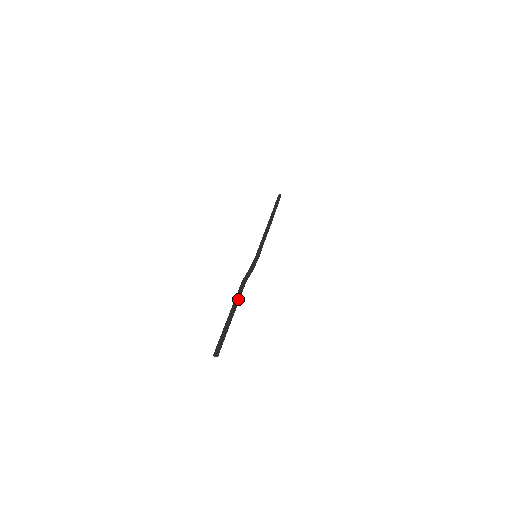
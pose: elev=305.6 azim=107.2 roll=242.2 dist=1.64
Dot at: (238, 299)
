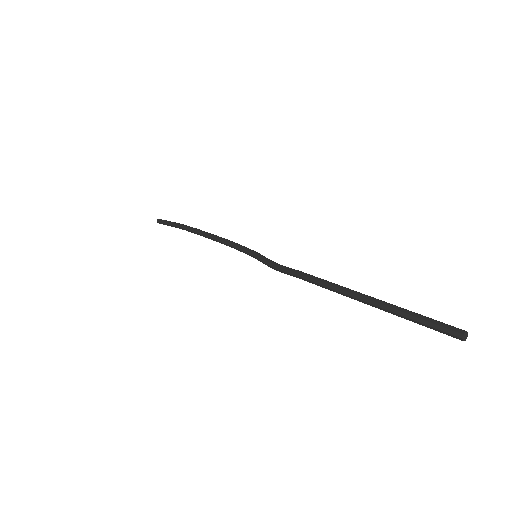
Dot at: (339, 285)
